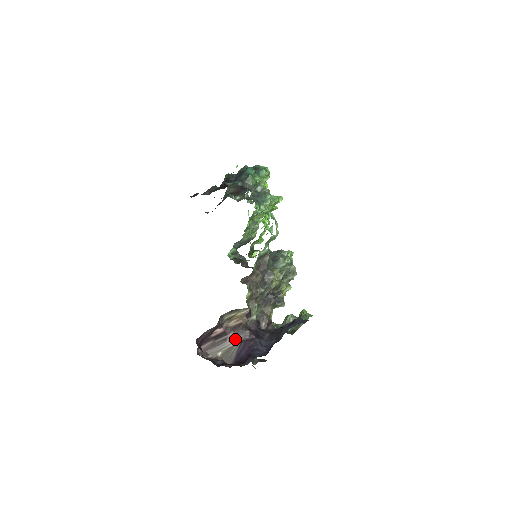
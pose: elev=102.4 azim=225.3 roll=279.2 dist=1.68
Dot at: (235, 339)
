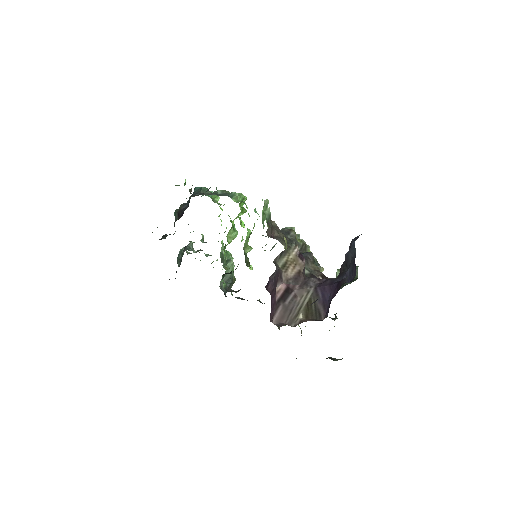
Dot at: (306, 291)
